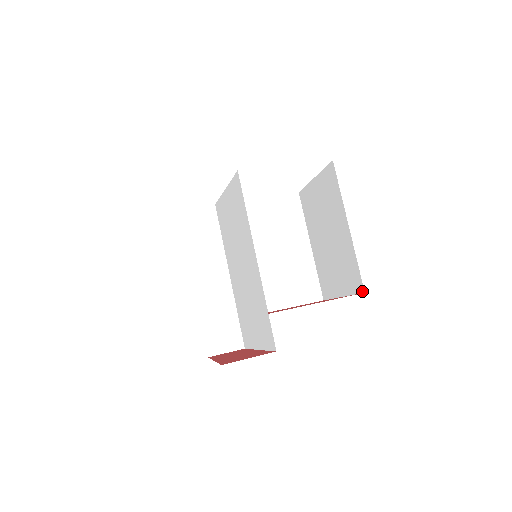
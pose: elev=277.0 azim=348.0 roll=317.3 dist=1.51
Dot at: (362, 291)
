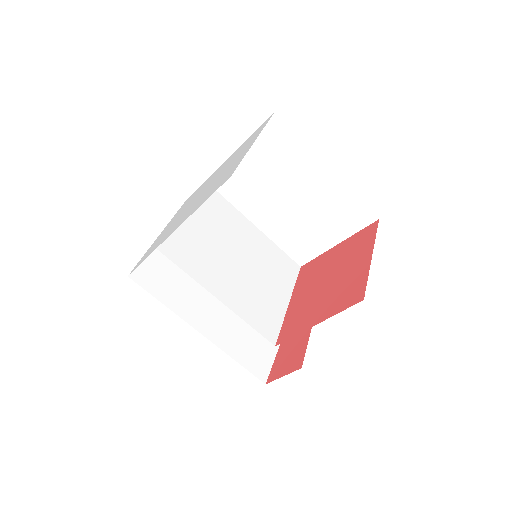
Dot at: (362, 294)
